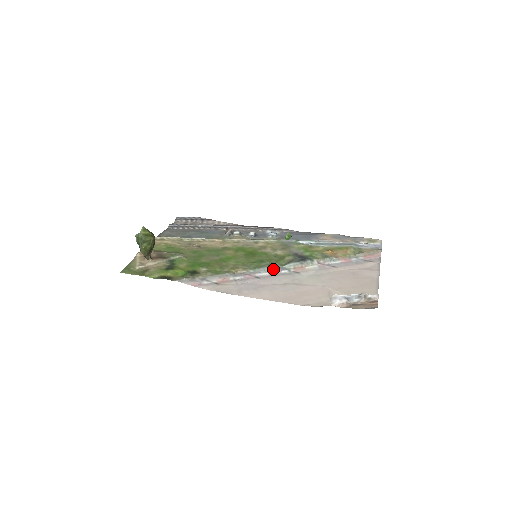
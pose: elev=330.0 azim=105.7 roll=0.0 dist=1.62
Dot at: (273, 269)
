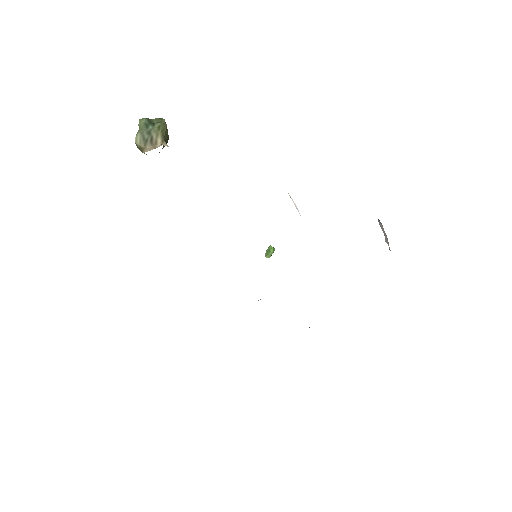
Dot at: occluded
